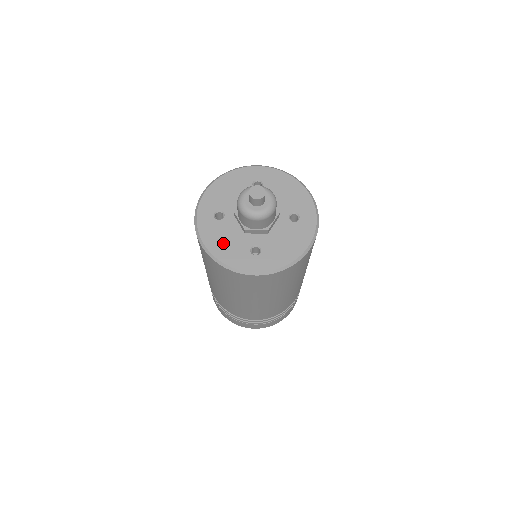
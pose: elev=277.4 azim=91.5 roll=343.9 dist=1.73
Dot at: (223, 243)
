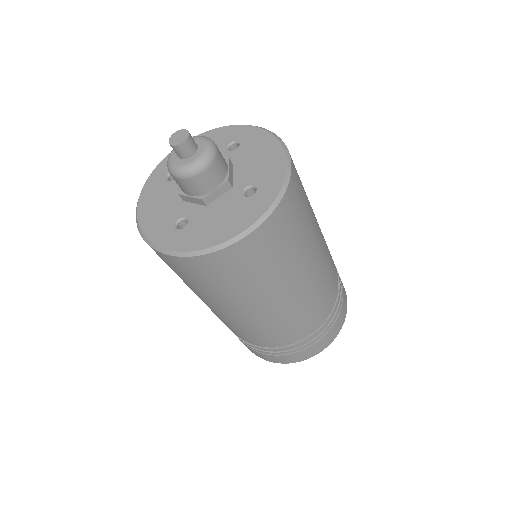
Dot at: (155, 207)
